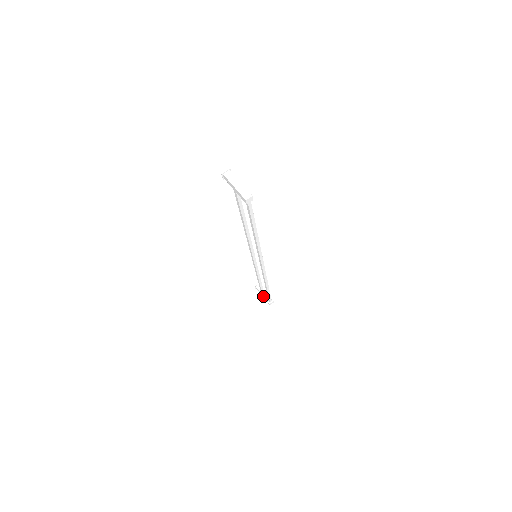
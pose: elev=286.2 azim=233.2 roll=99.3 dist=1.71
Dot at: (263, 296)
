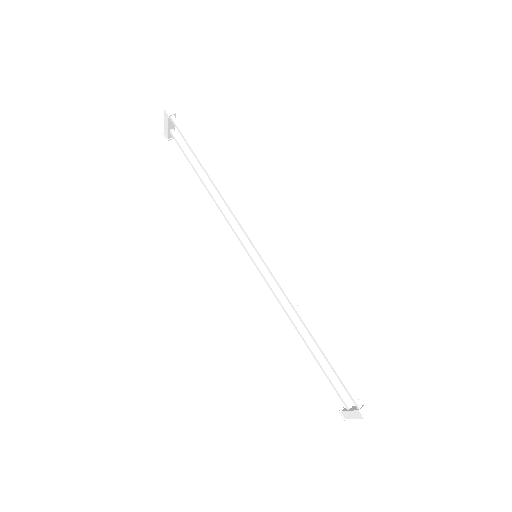
Dot at: (350, 411)
